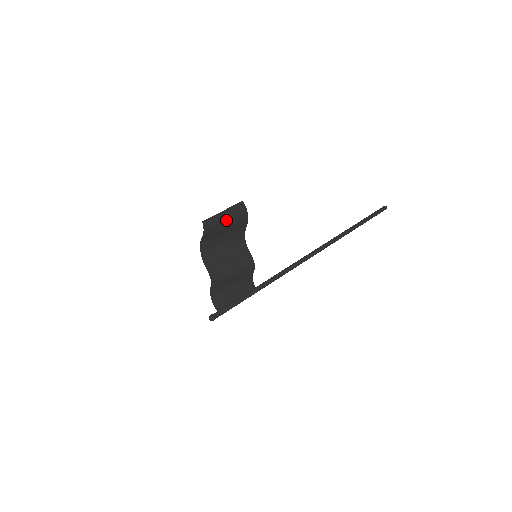
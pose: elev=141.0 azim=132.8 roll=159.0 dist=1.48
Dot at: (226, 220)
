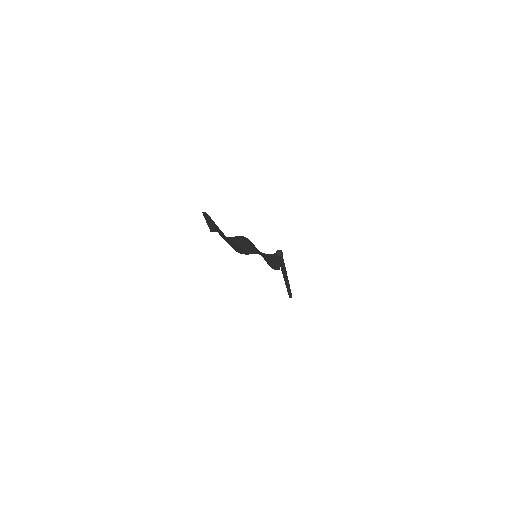
Dot at: occluded
